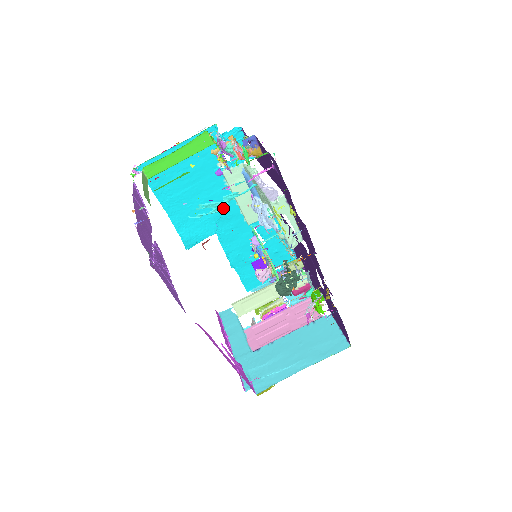
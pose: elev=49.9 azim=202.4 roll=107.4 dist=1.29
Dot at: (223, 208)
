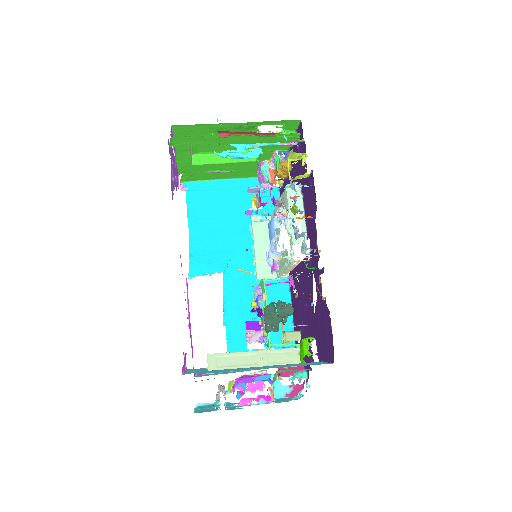
Dot at: (246, 154)
